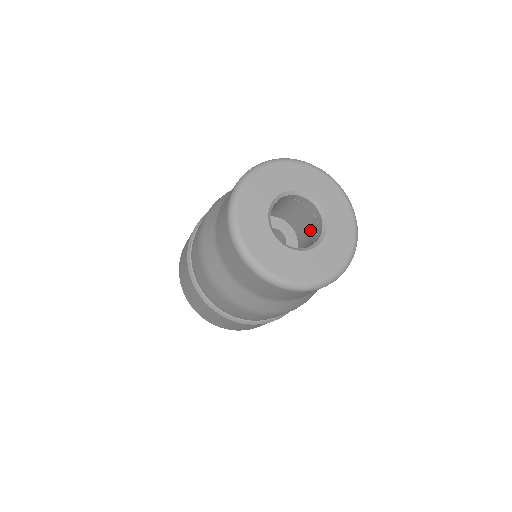
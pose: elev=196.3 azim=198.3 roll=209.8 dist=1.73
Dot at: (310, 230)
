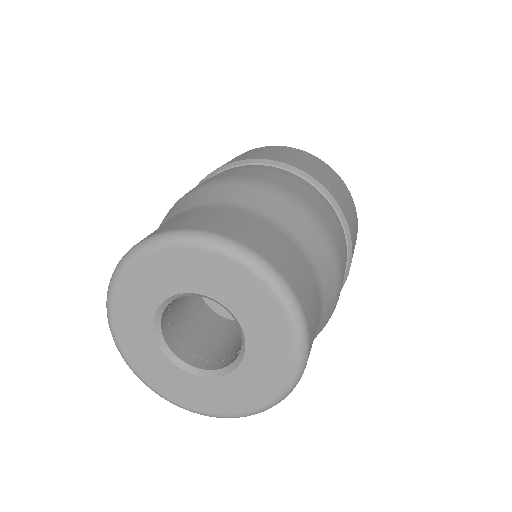
Dot at: occluded
